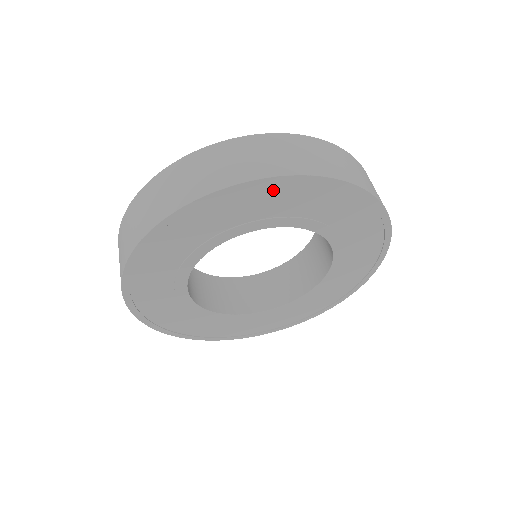
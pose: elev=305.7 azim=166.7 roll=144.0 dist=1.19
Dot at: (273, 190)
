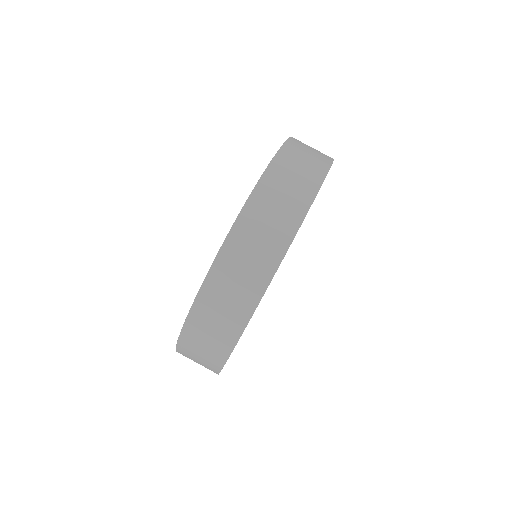
Dot at: occluded
